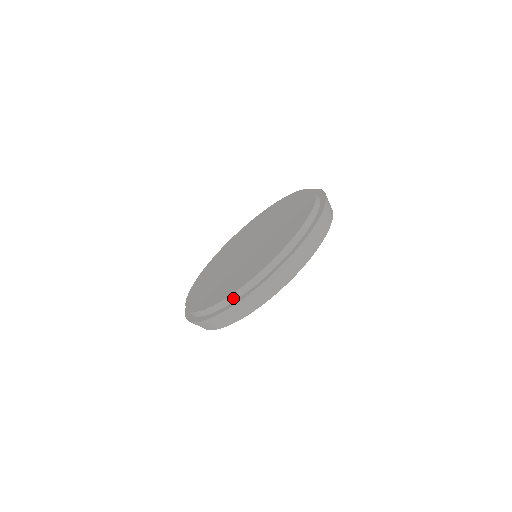
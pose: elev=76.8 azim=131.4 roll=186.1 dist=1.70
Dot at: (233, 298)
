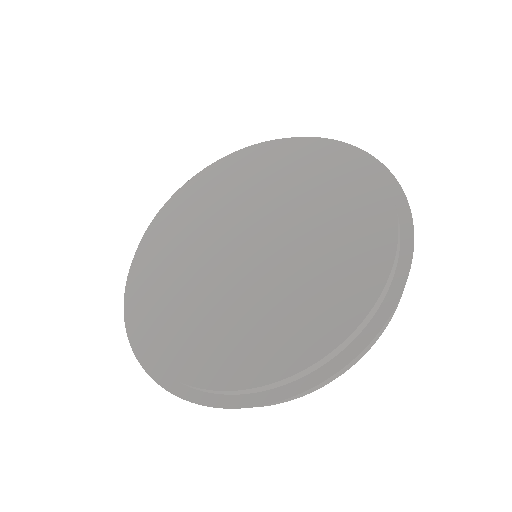
Dot at: (234, 393)
